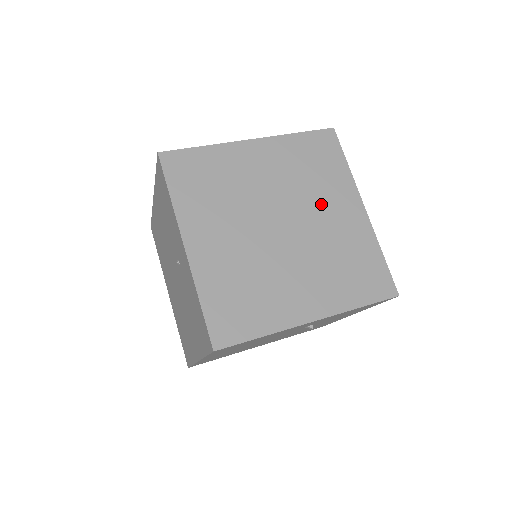
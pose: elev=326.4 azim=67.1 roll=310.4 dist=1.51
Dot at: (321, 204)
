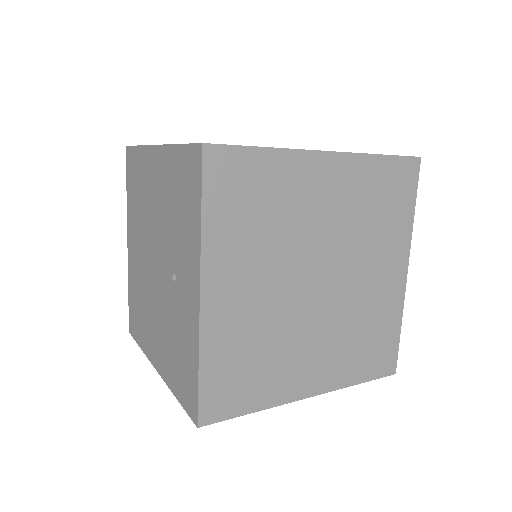
Dot at: (369, 260)
